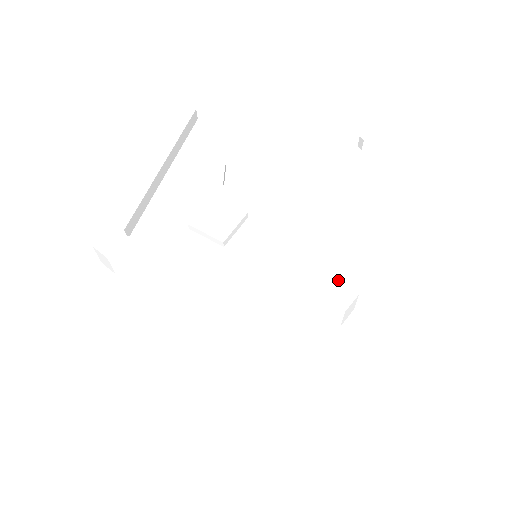
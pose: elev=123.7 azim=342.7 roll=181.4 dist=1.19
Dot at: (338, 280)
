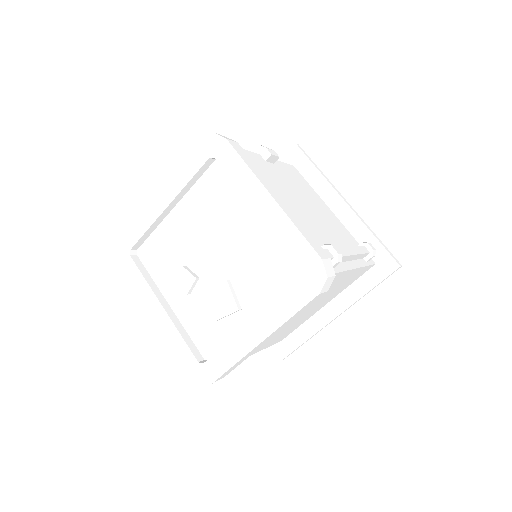
Dot at: (305, 265)
